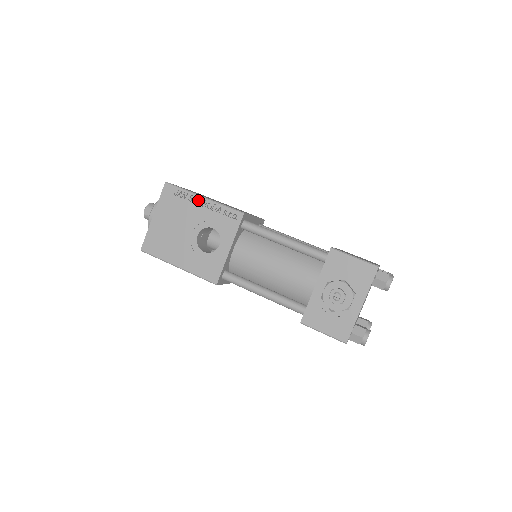
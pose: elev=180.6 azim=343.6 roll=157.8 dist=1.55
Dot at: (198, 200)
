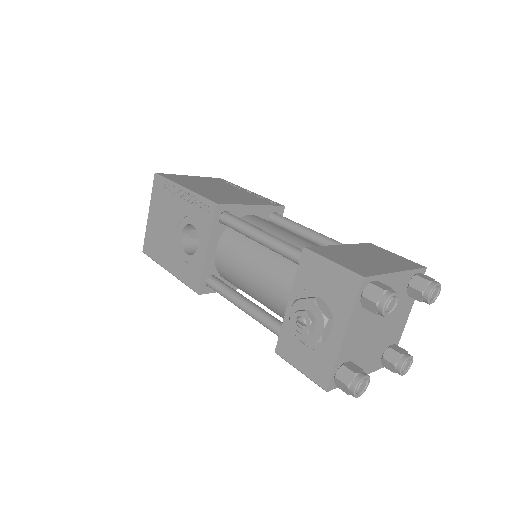
Dot at: (179, 191)
